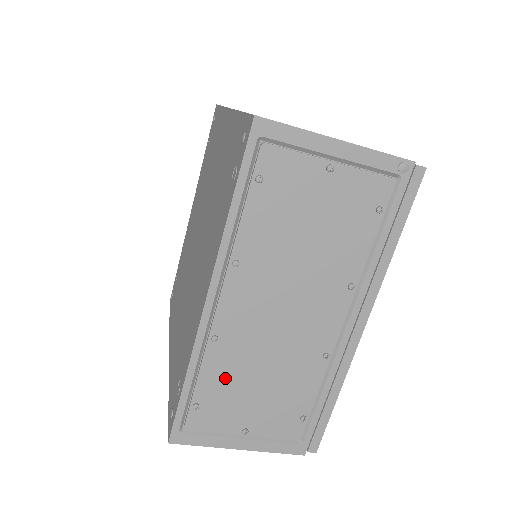
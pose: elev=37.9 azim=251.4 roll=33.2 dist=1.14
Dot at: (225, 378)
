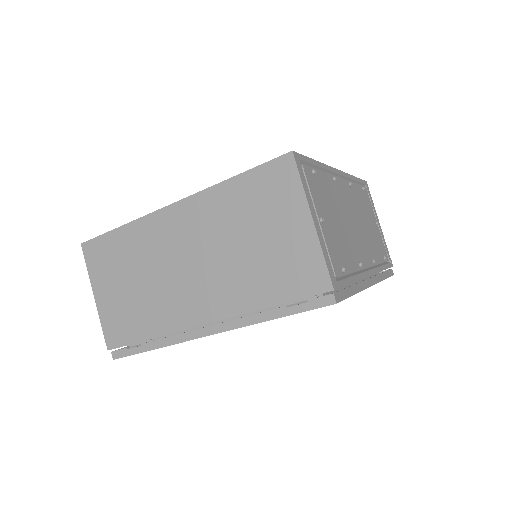
Dot at: (328, 192)
